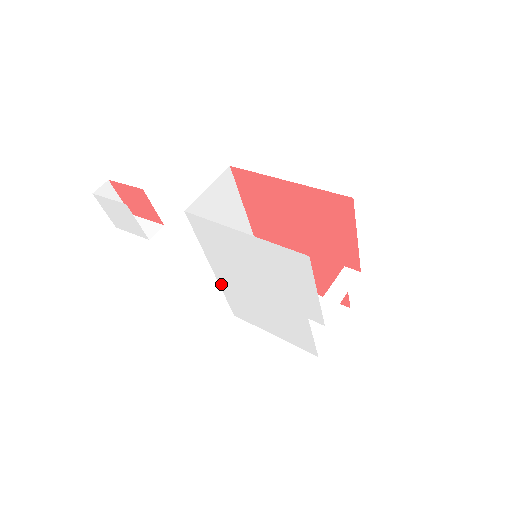
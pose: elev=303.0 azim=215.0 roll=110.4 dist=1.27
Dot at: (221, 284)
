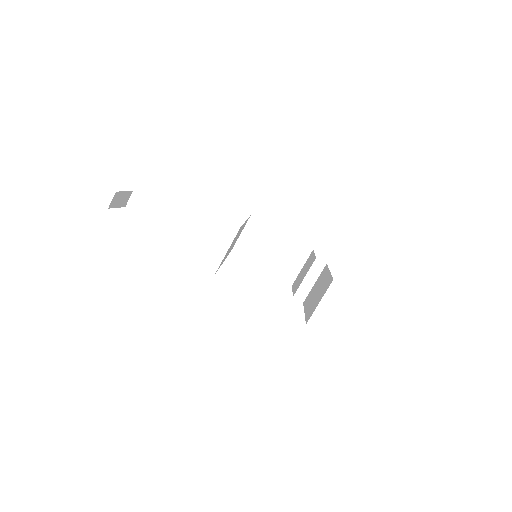
Dot at: occluded
